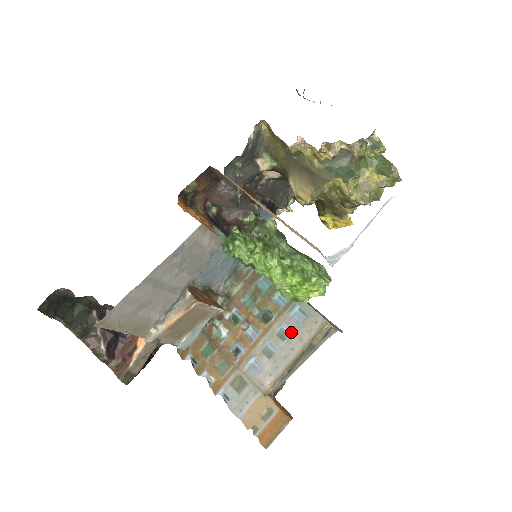
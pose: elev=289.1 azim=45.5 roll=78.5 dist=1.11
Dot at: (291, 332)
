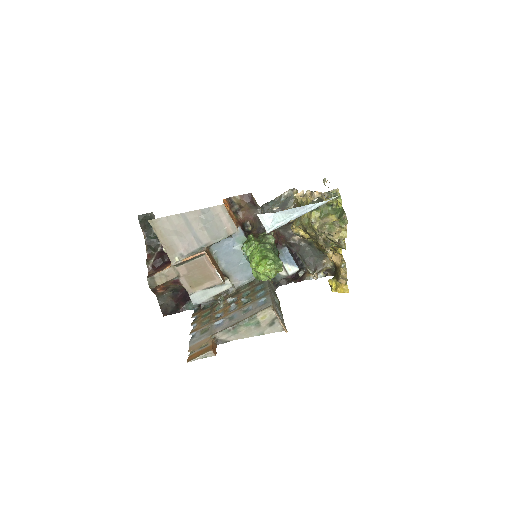
Dot at: (251, 309)
